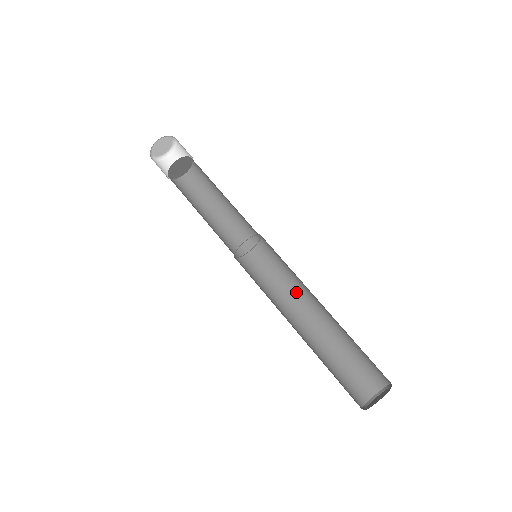
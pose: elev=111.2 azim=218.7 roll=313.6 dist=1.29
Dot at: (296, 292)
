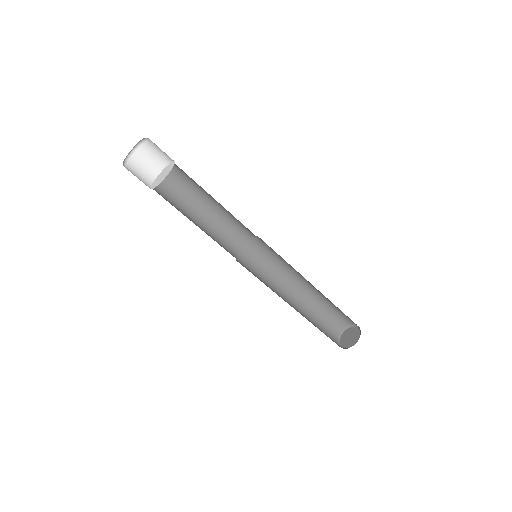
Dot at: (292, 270)
